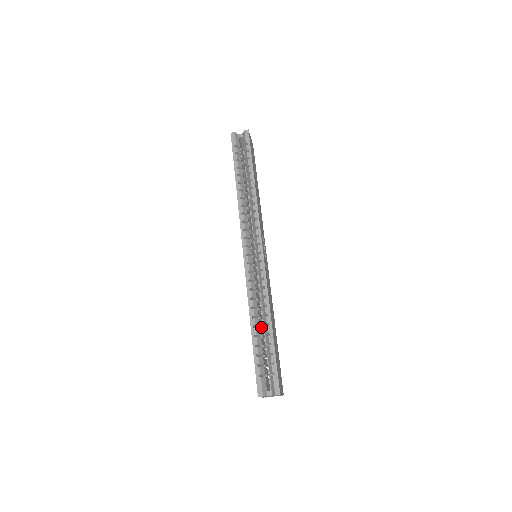
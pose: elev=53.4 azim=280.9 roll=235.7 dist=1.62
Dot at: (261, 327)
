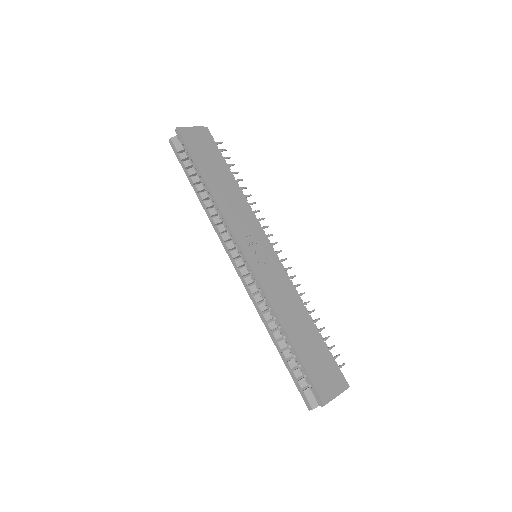
Dot at: occluded
